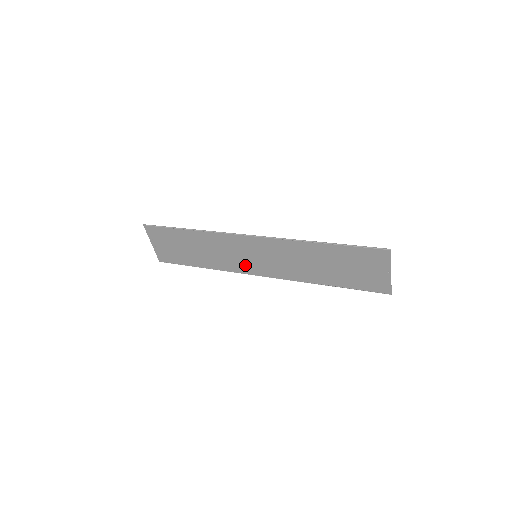
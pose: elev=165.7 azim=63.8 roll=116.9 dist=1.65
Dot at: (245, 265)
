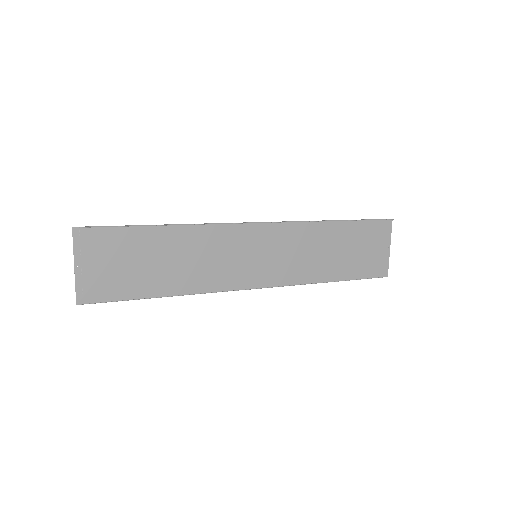
Dot at: (236, 276)
